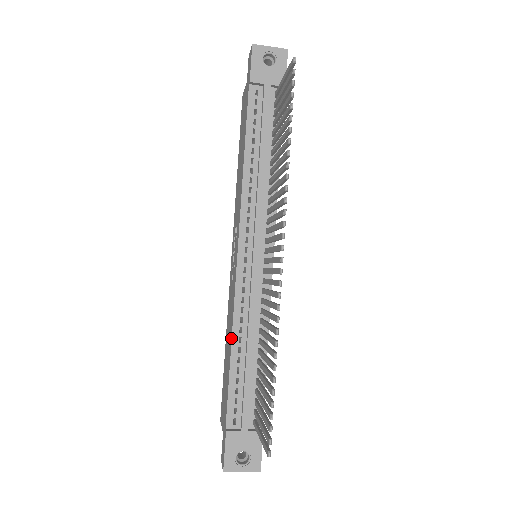
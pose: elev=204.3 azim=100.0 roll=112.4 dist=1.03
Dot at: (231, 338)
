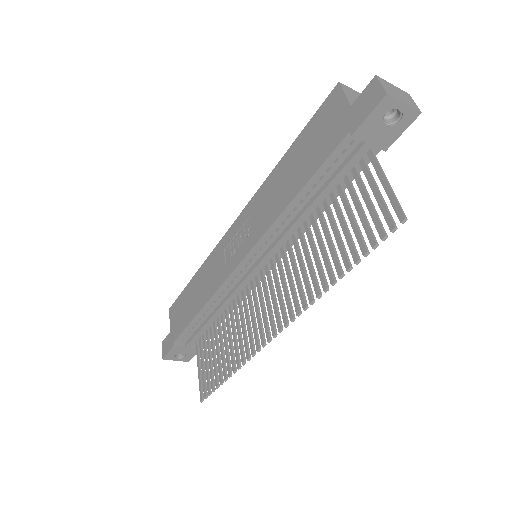
Dot at: (204, 304)
